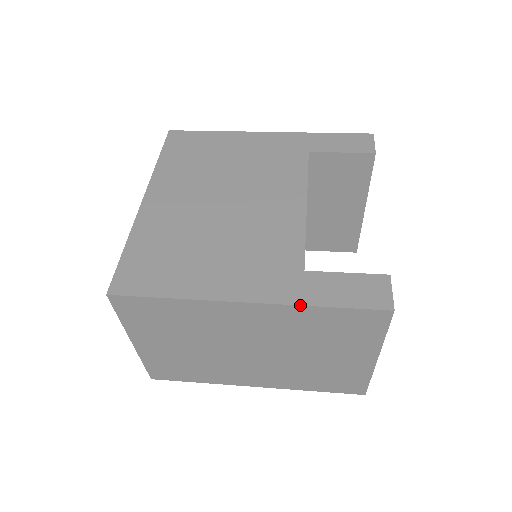
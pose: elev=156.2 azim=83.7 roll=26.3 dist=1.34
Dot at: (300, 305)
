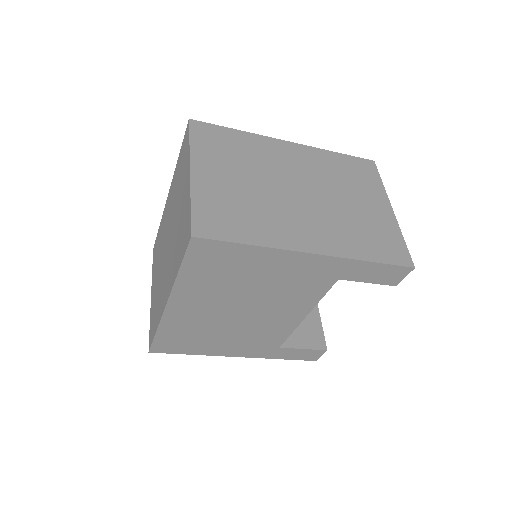
Dot at: (322, 149)
